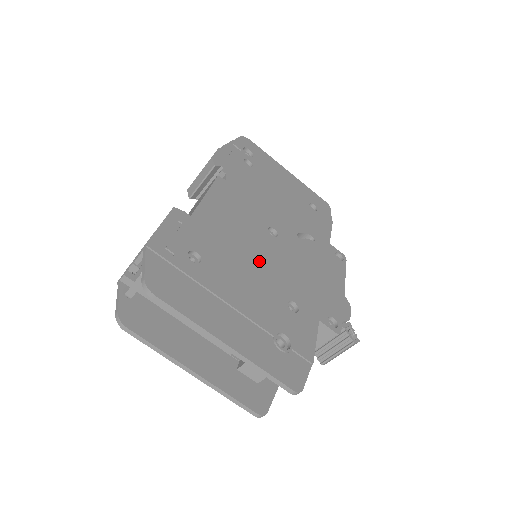
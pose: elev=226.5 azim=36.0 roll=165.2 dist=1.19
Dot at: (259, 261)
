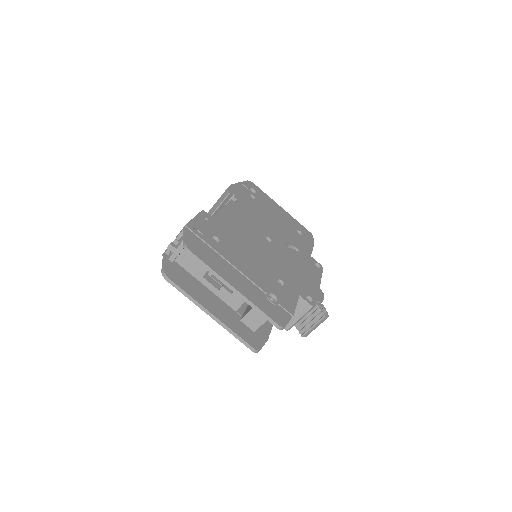
Dot at: (258, 252)
